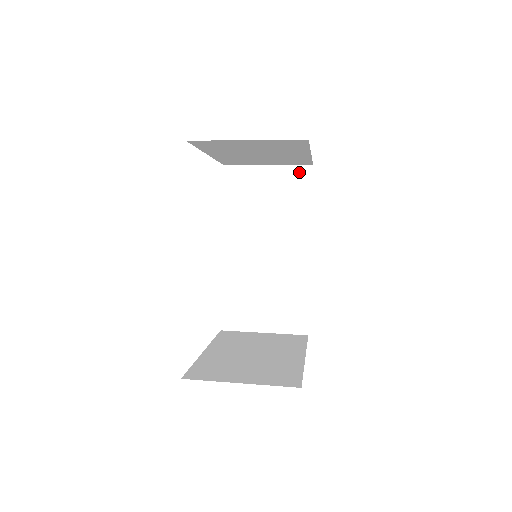
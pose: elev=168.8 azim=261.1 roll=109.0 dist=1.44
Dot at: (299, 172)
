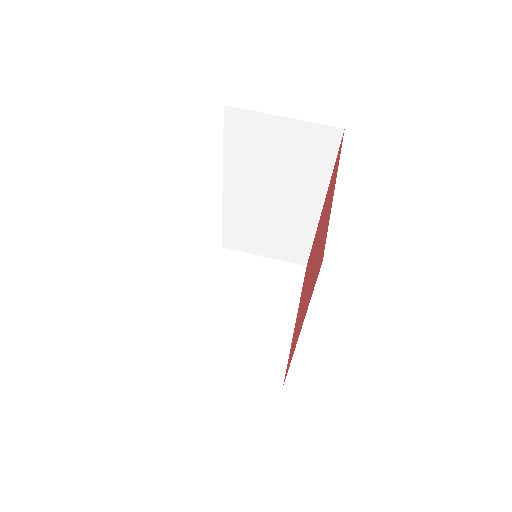
Dot at: (324, 133)
